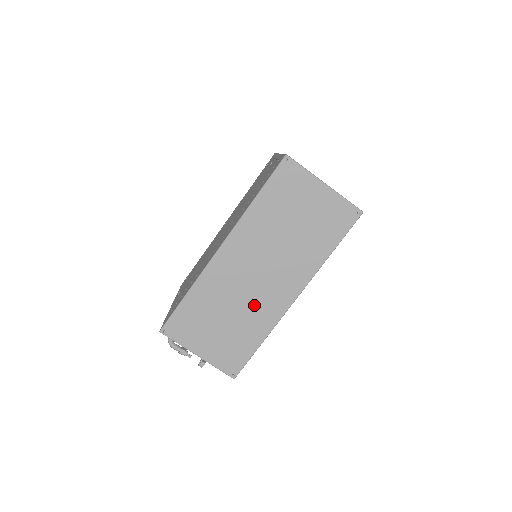
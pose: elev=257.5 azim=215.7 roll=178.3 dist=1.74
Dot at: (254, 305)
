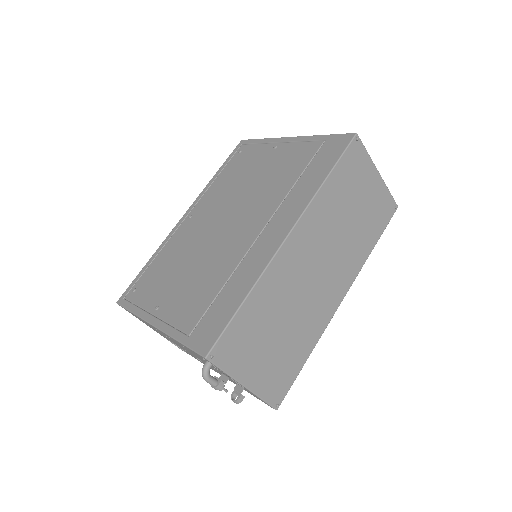
Dot at: (308, 310)
